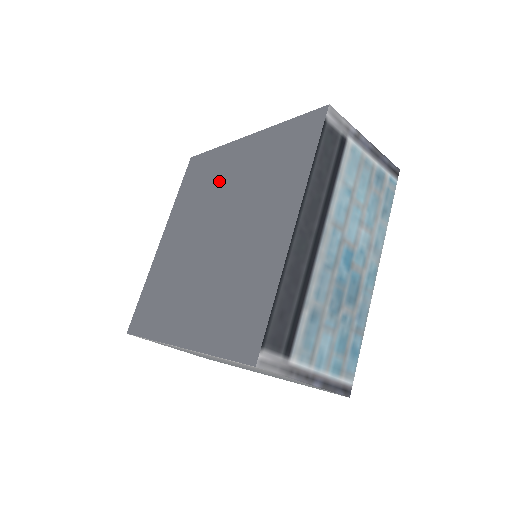
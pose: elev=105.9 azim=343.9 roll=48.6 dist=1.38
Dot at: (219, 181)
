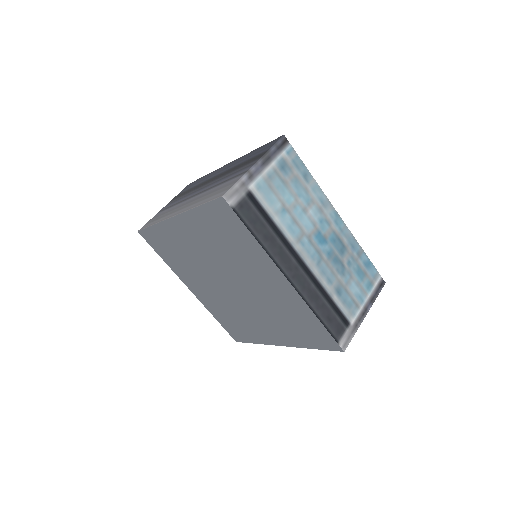
Dot at: (189, 251)
